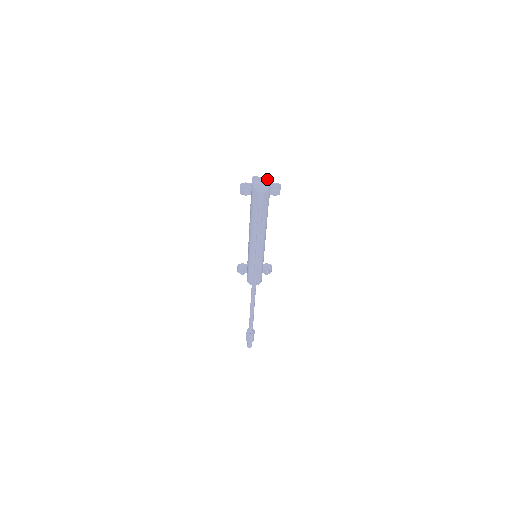
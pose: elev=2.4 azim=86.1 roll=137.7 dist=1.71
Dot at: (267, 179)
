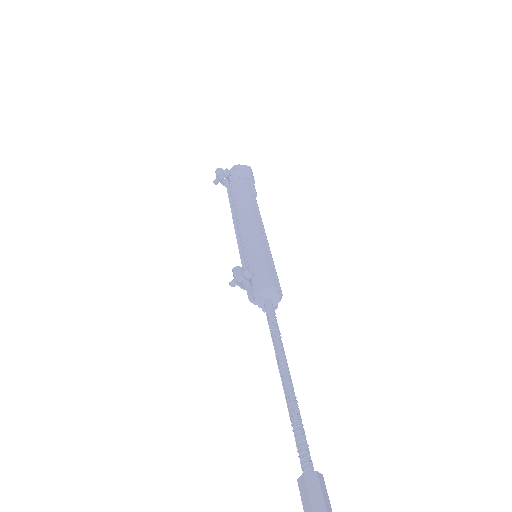
Dot at: occluded
